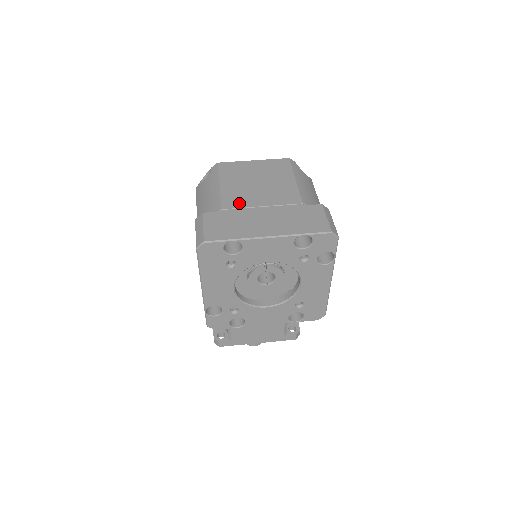
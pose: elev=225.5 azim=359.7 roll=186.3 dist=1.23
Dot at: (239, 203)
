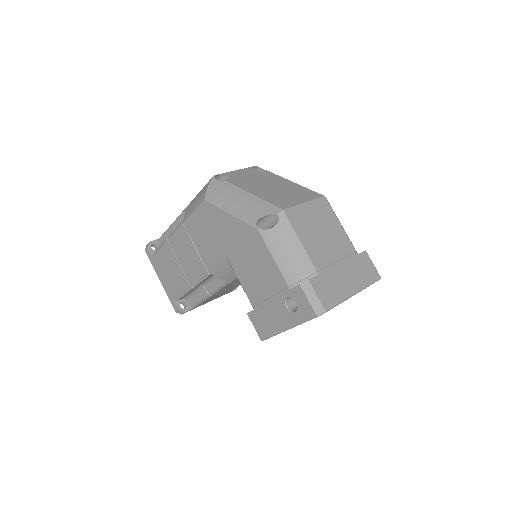
Dot at: (323, 261)
